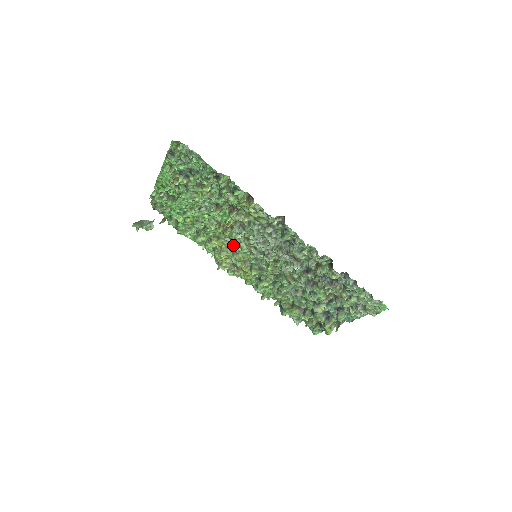
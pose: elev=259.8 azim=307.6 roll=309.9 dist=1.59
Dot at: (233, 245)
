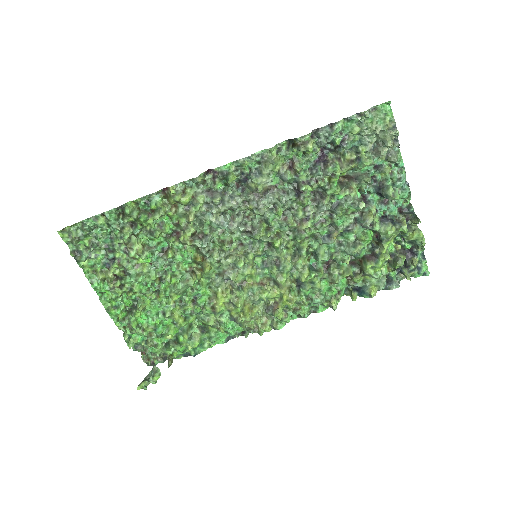
Dot at: (227, 275)
